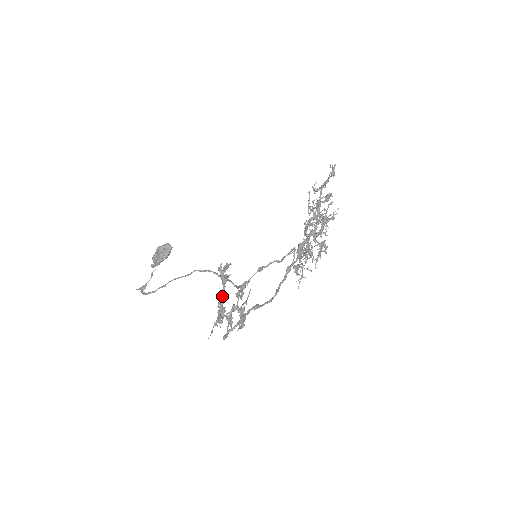
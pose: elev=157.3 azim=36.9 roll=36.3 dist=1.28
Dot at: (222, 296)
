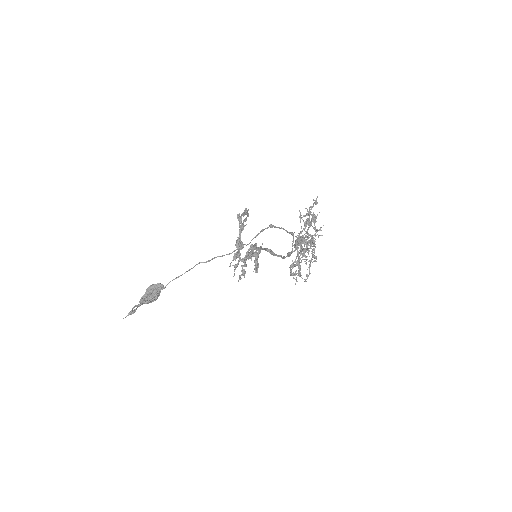
Dot at: occluded
